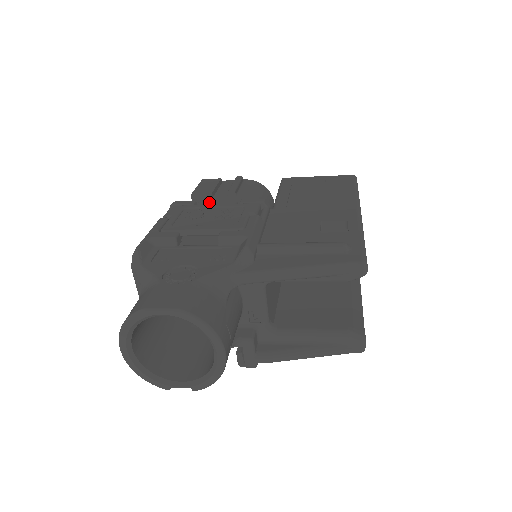
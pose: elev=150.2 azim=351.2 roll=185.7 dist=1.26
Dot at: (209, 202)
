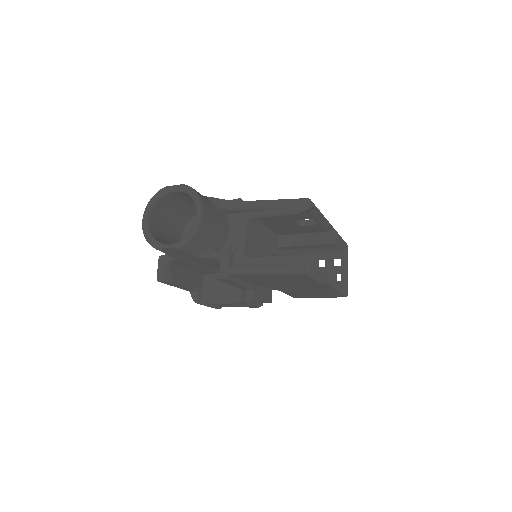
Dot at: occluded
